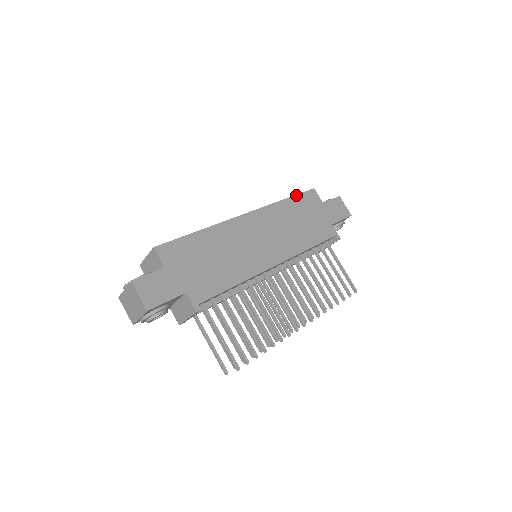
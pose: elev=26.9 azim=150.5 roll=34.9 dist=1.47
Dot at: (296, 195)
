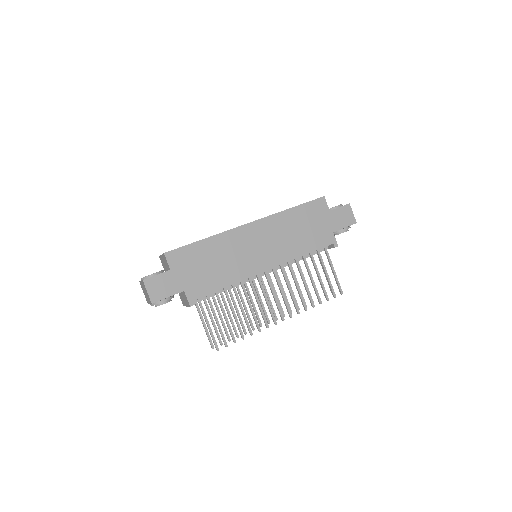
Dot at: (303, 204)
